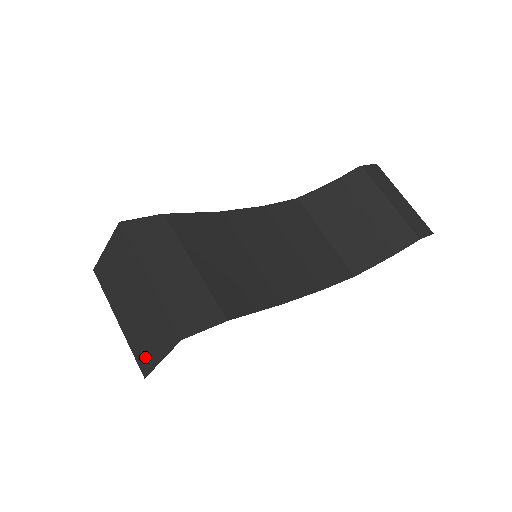
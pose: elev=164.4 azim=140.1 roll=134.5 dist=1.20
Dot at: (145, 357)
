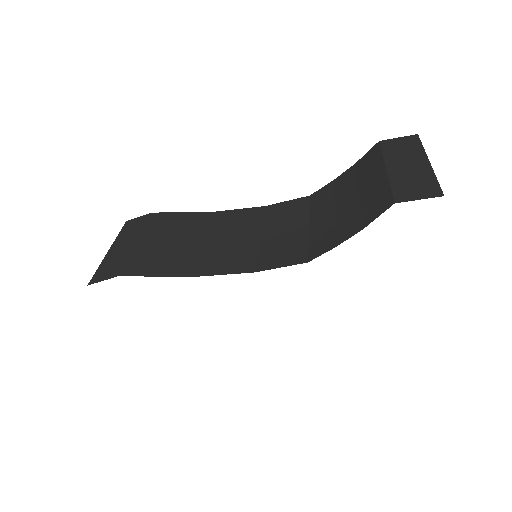
Dot at: occluded
